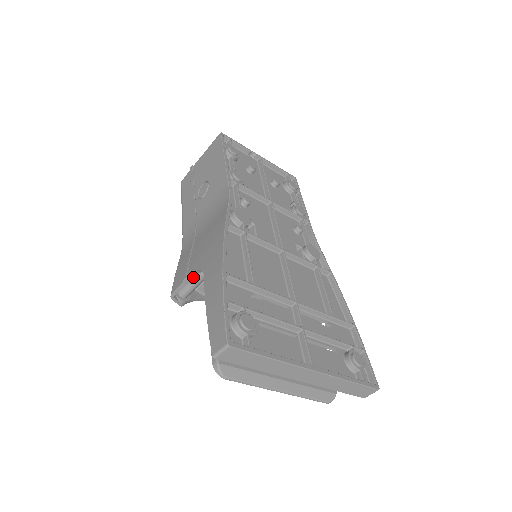
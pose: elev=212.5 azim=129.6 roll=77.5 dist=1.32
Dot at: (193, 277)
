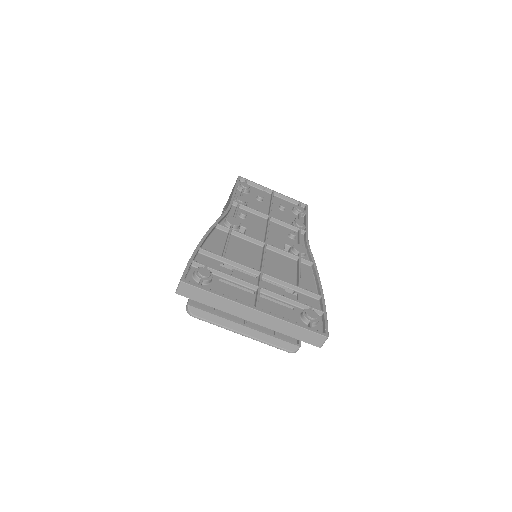
Dot at: occluded
